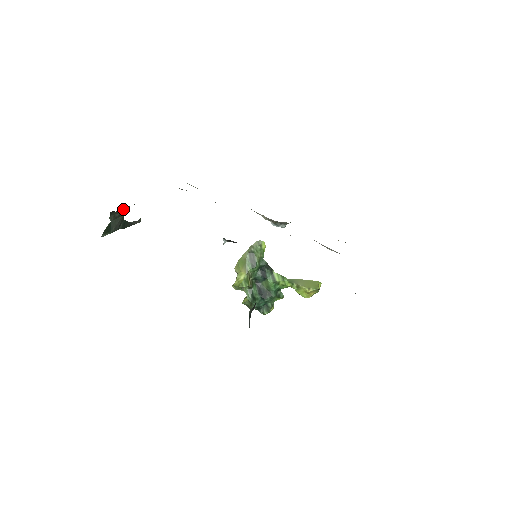
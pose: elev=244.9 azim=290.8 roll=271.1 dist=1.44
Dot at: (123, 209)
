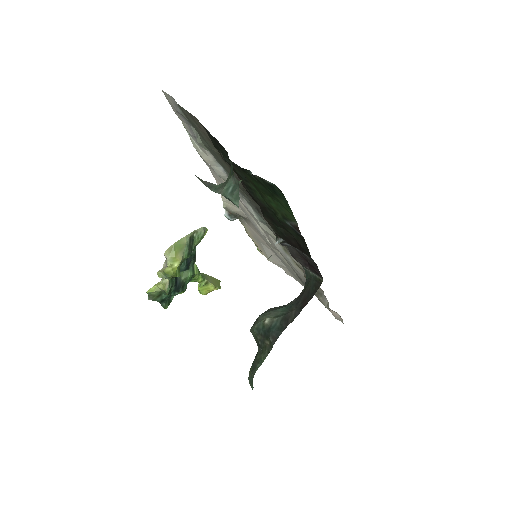
Dot at: occluded
